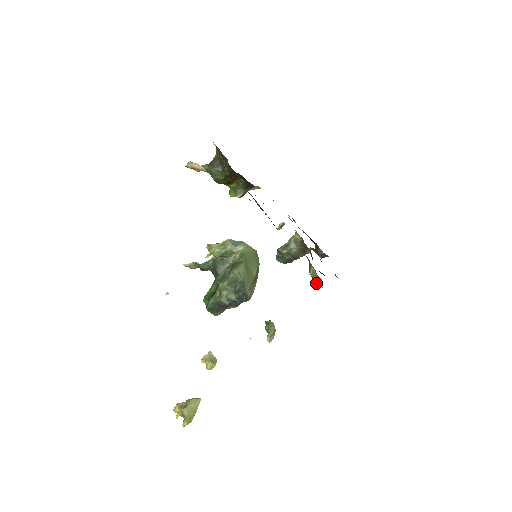
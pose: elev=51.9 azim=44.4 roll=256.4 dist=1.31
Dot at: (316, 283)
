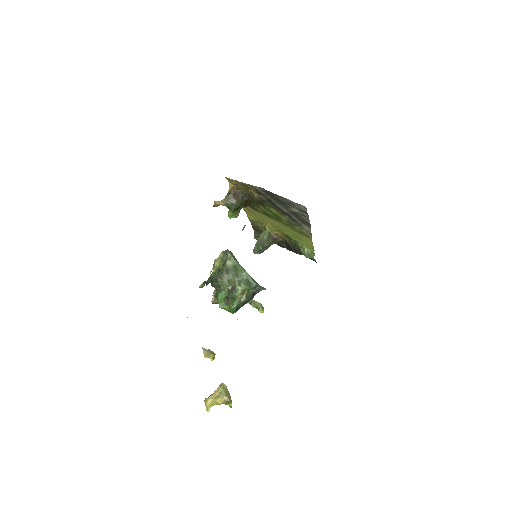
Dot at: (308, 257)
